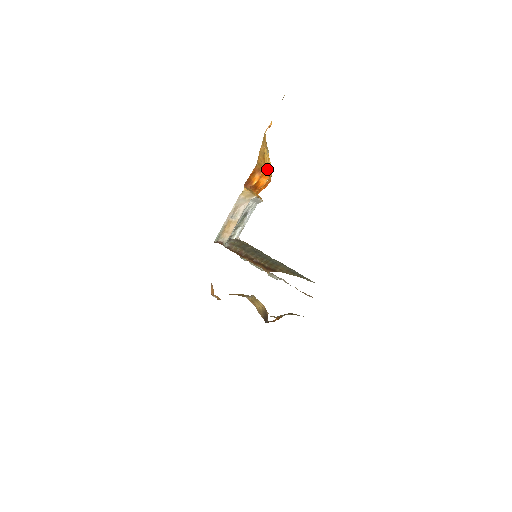
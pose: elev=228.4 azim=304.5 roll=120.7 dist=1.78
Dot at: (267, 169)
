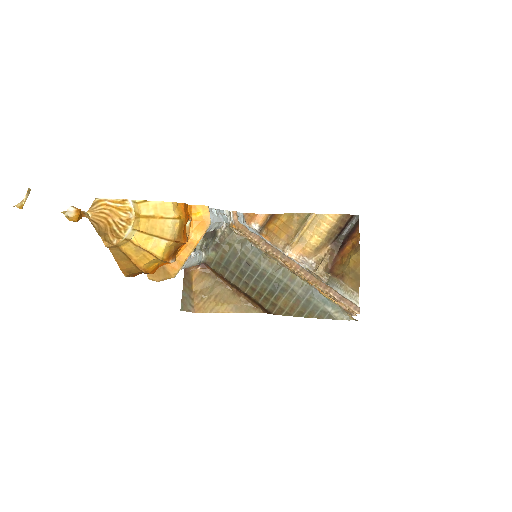
Dot at: (154, 260)
